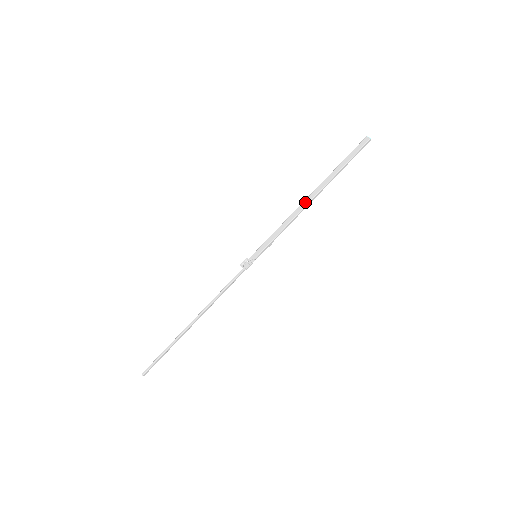
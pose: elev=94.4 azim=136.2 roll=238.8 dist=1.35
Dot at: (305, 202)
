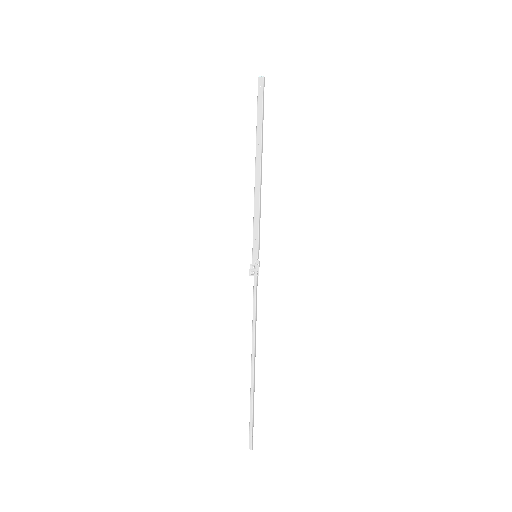
Dot at: (257, 174)
